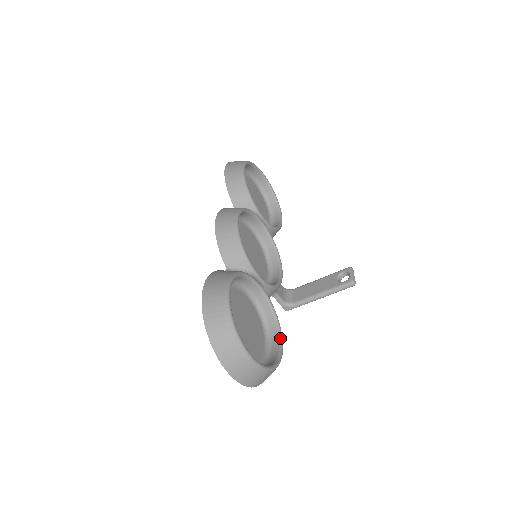
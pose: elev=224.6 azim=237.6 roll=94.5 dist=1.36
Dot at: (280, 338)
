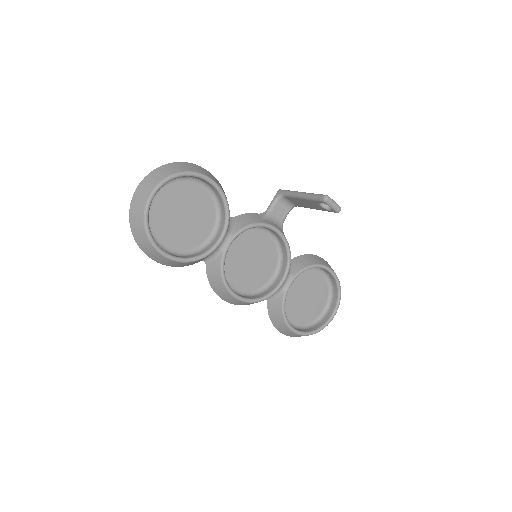
Dot at: (325, 269)
